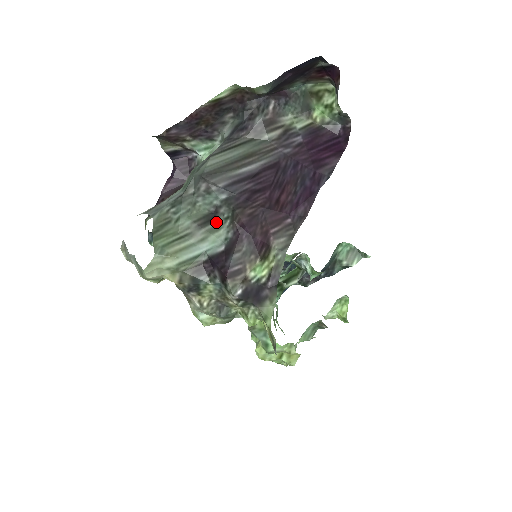
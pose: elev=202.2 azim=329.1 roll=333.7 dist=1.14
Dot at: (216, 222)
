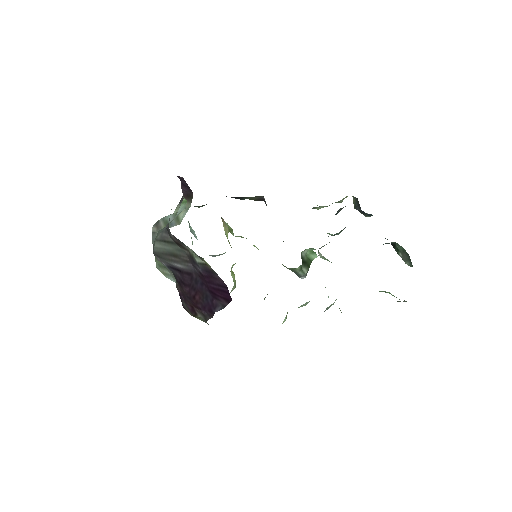
Dot at: occluded
